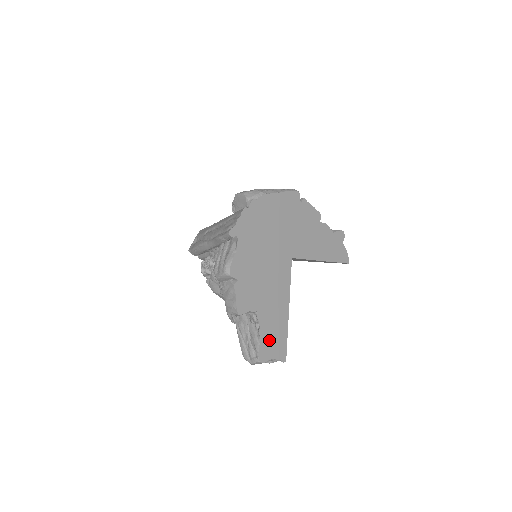
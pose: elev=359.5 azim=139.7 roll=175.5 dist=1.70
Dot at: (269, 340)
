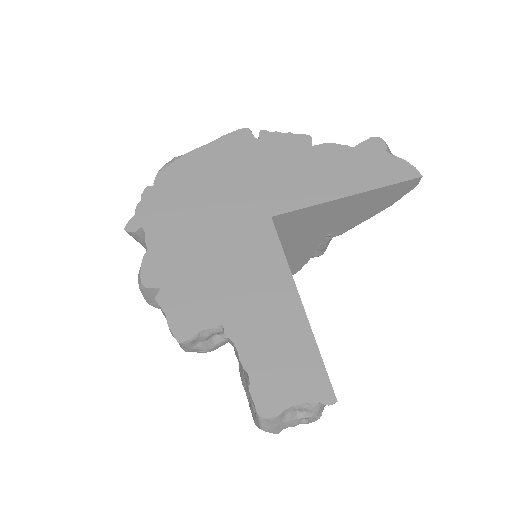
Dot at: (271, 369)
